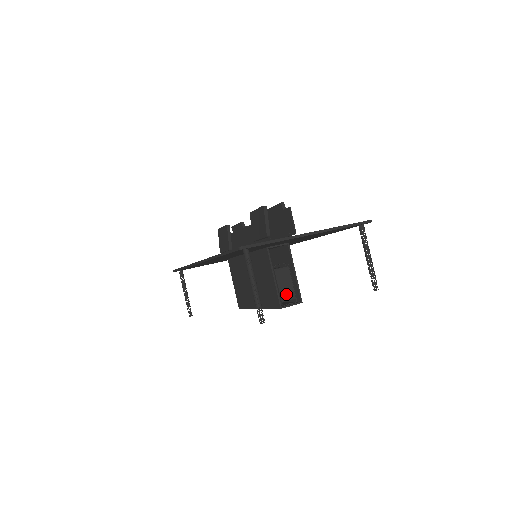
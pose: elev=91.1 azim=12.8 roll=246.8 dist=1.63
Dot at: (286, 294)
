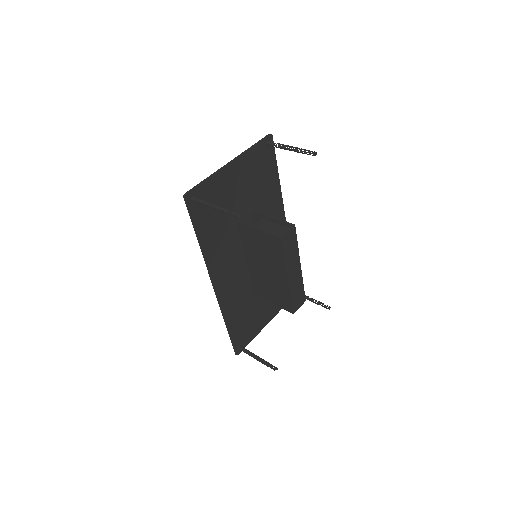
Dot at: (279, 232)
